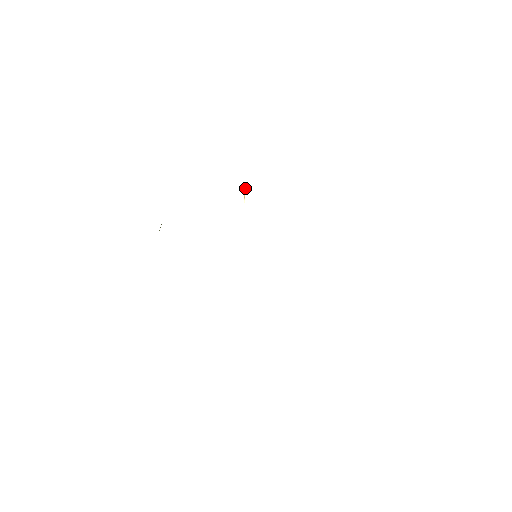
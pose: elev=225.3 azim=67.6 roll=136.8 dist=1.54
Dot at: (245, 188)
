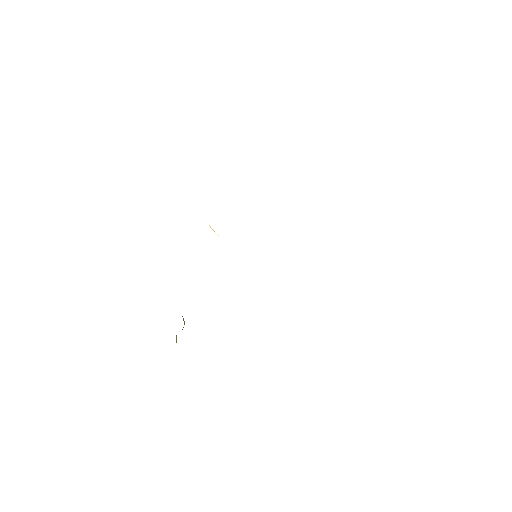
Dot at: occluded
